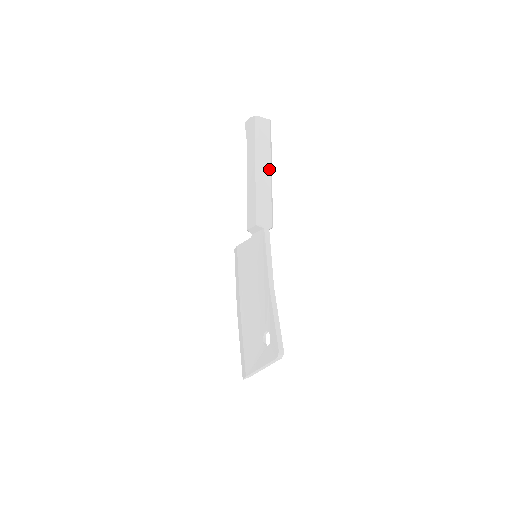
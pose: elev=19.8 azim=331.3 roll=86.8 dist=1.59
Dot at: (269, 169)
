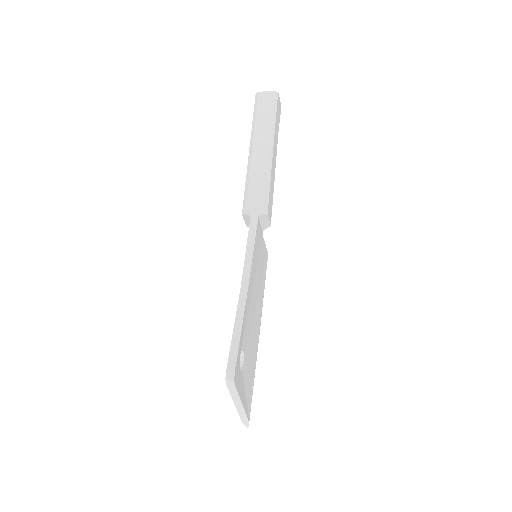
Dot at: (266, 145)
